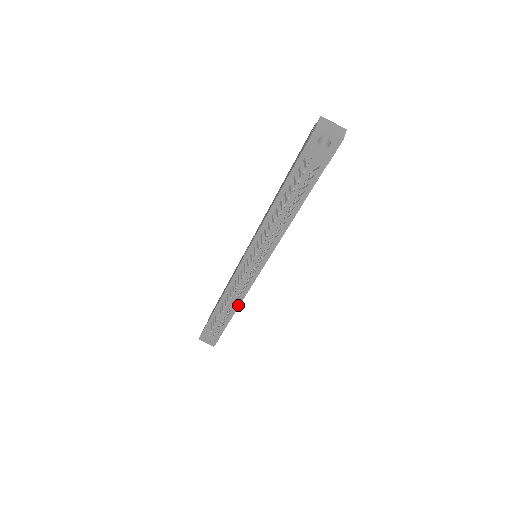
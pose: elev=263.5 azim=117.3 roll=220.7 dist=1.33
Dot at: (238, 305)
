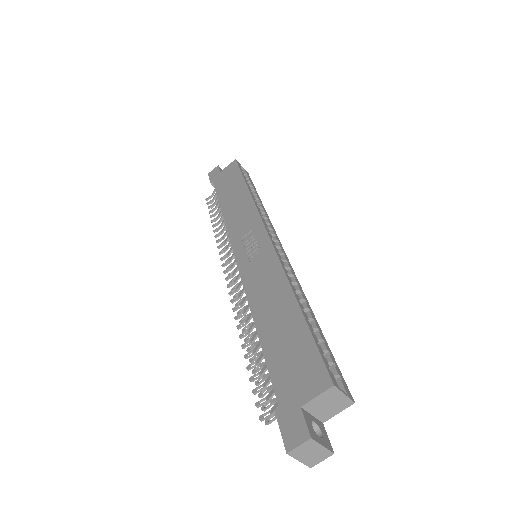
Dot at: occluded
